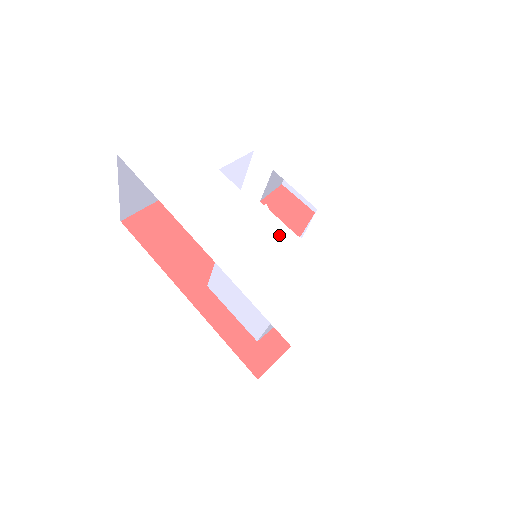
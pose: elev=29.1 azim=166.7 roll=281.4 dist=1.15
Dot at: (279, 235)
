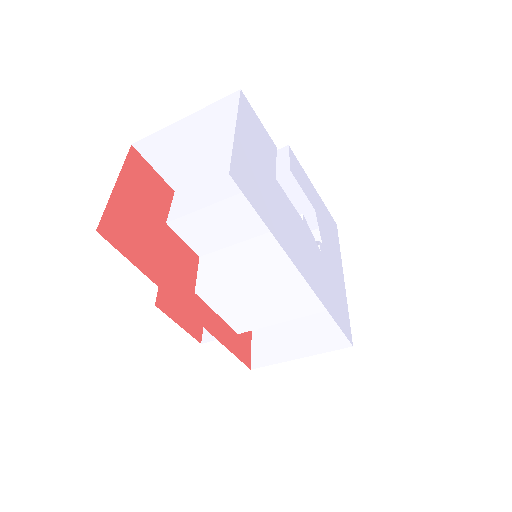
Dot at: (317, 246)
